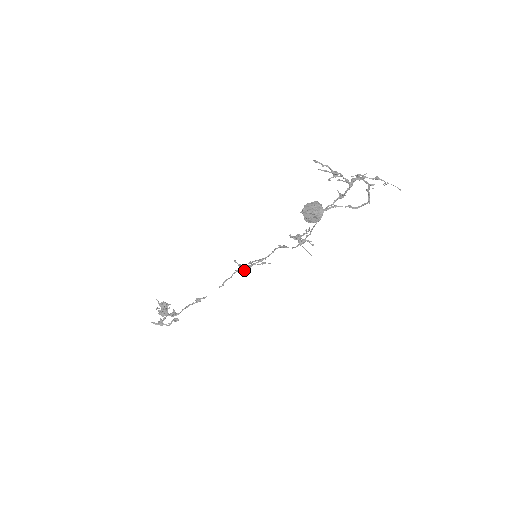
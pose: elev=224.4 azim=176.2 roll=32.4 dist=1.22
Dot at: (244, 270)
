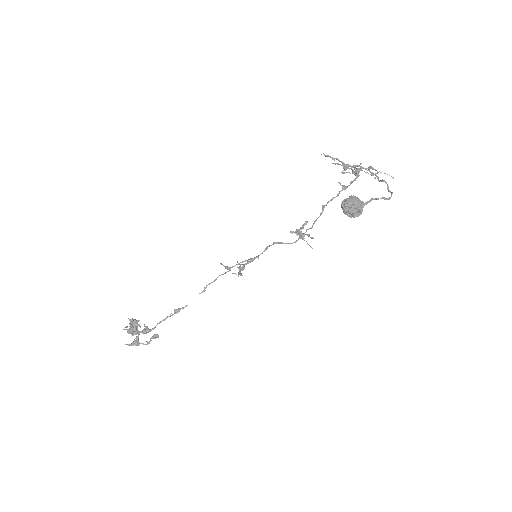
Dot at: (238, 272)
